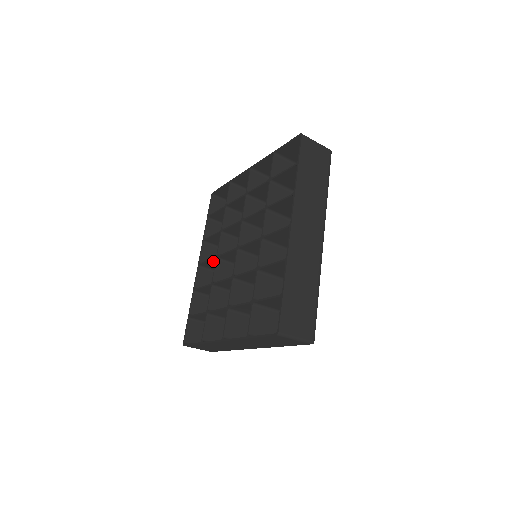
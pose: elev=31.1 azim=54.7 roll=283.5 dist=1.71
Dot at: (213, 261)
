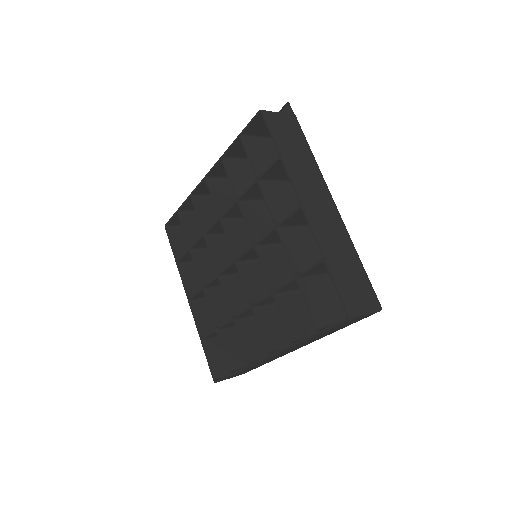
Dot at: (218, 204)
